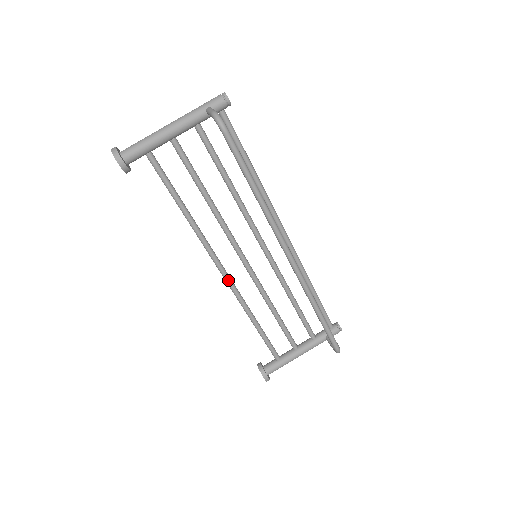
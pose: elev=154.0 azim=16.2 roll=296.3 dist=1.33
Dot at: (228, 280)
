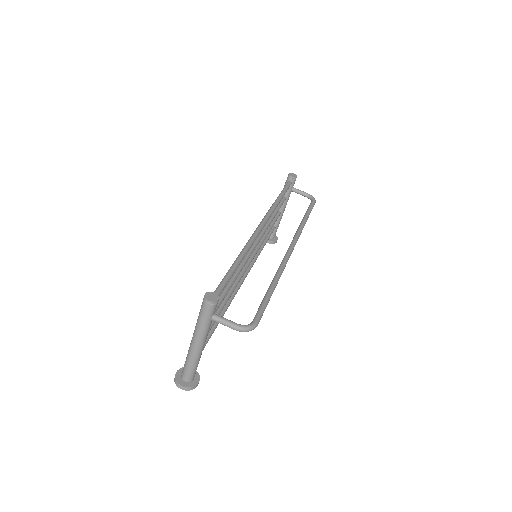
Dot at: occluded
